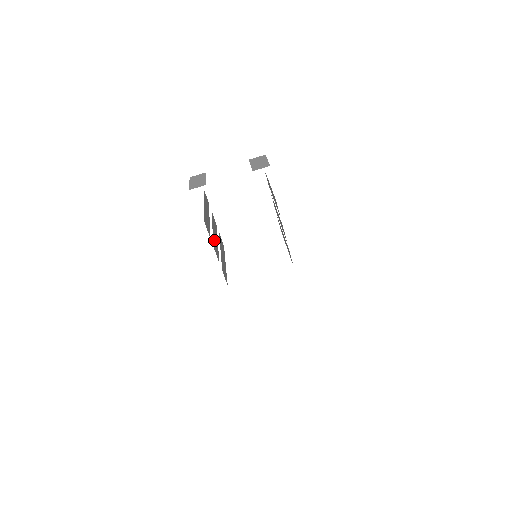
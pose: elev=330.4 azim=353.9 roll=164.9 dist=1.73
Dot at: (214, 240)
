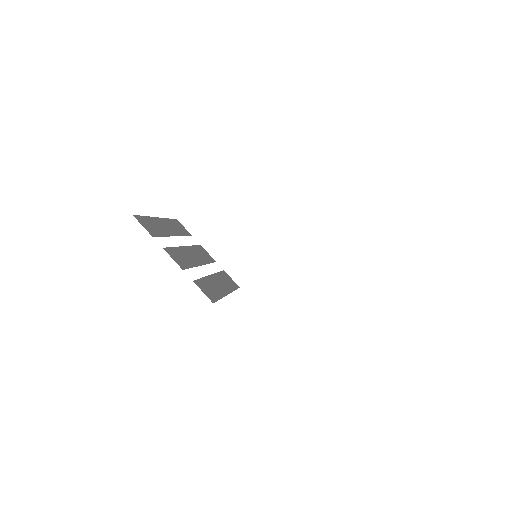
Dot at: (179, 252)
